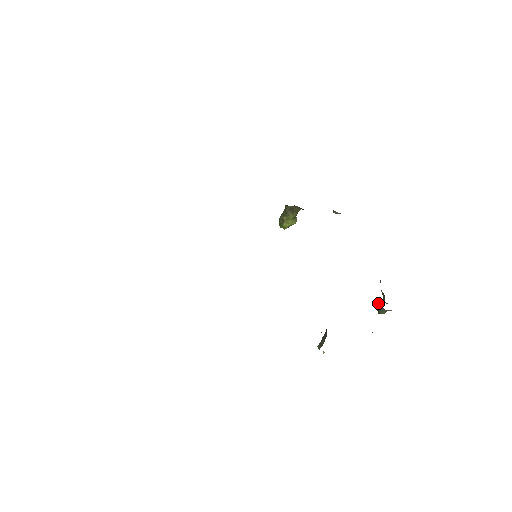
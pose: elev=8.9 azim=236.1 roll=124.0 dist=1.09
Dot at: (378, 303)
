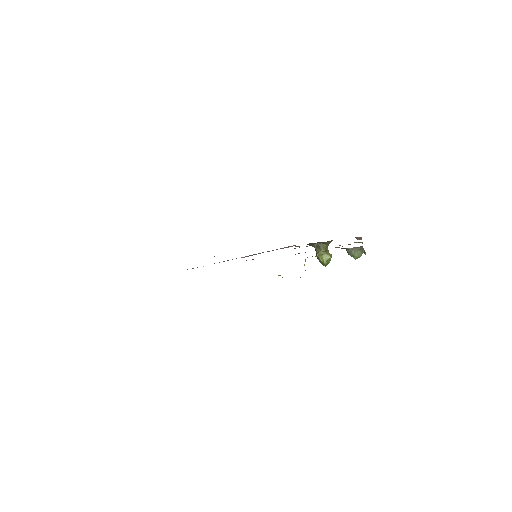
Dot at: (346, 250)
